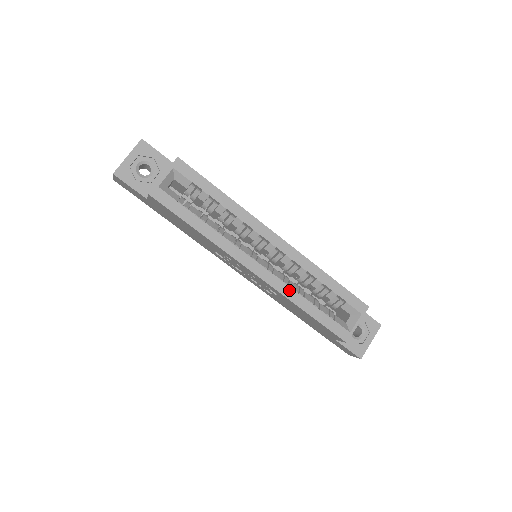
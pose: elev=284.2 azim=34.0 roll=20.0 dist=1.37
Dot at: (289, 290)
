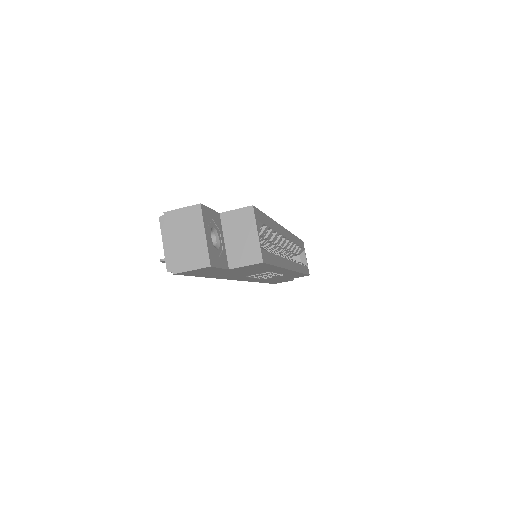
Dot at: (298, 266)
